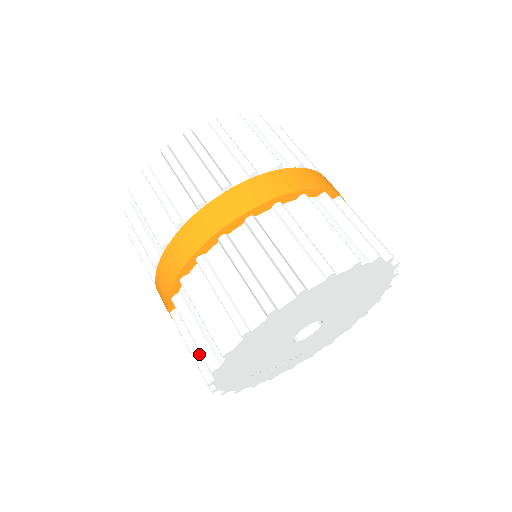
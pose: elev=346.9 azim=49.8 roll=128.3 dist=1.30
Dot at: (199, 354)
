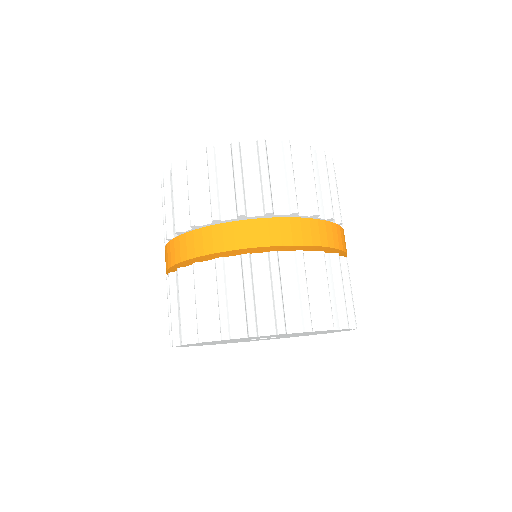
Dot at: occluded
